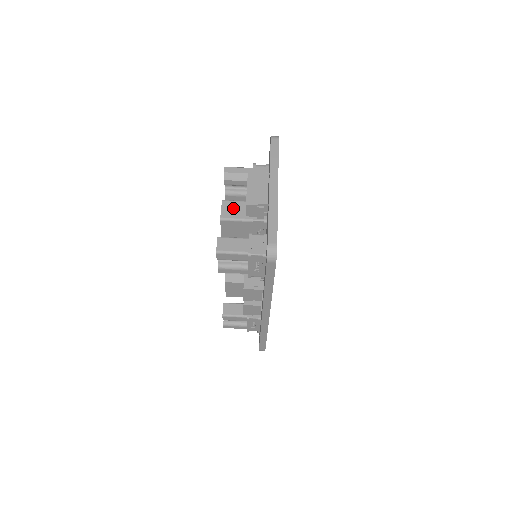
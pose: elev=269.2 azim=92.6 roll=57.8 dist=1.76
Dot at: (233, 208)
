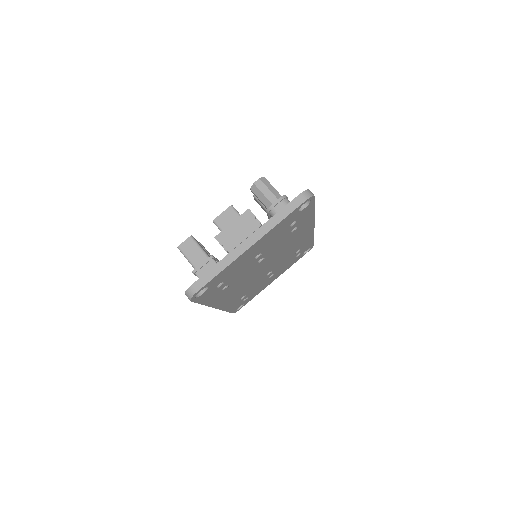
Dot at: (231, 220)
